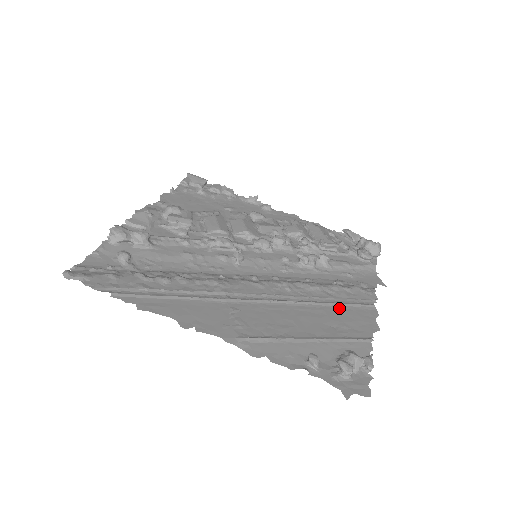
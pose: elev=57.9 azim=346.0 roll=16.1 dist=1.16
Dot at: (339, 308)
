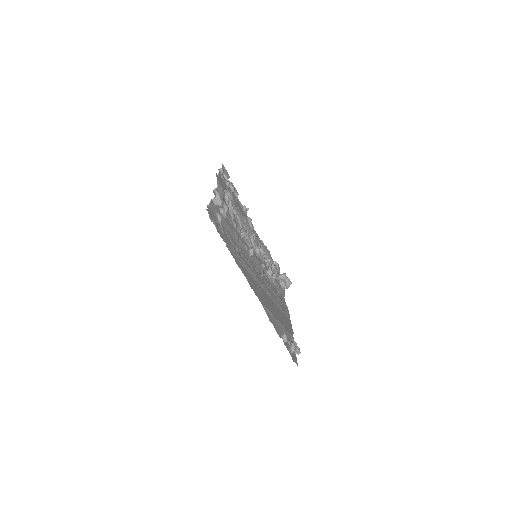
Dot at: (283, 312)
